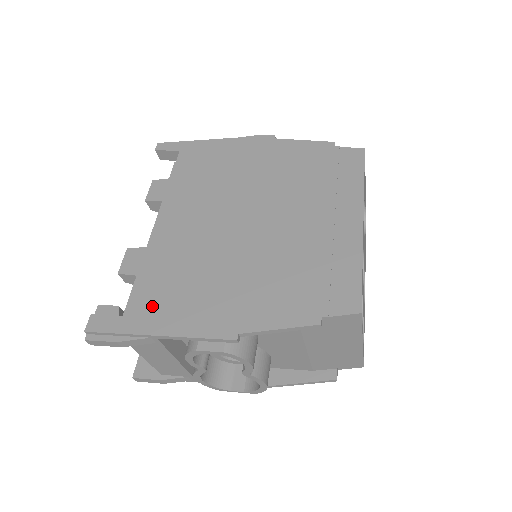
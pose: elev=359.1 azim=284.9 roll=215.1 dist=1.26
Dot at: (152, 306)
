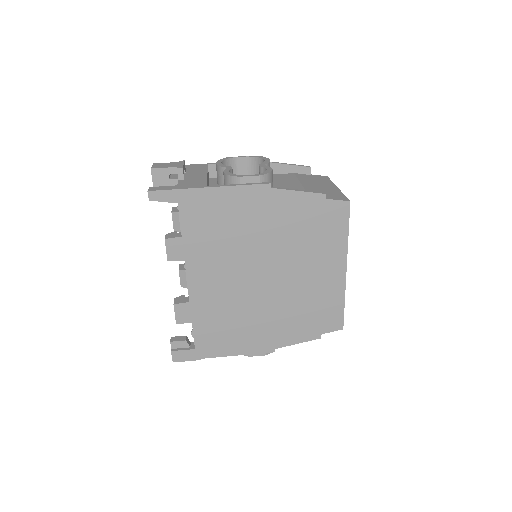
Dot at: (213, 341)
